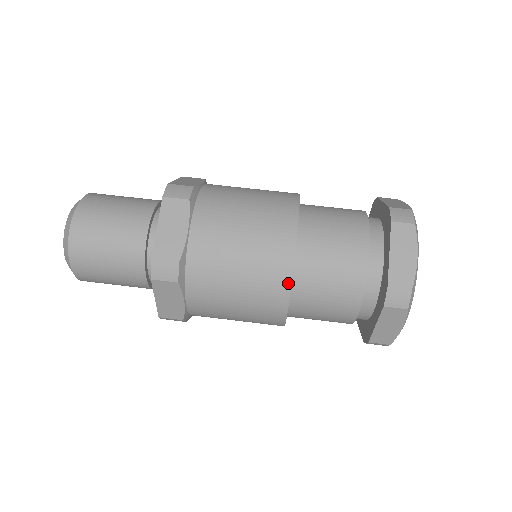
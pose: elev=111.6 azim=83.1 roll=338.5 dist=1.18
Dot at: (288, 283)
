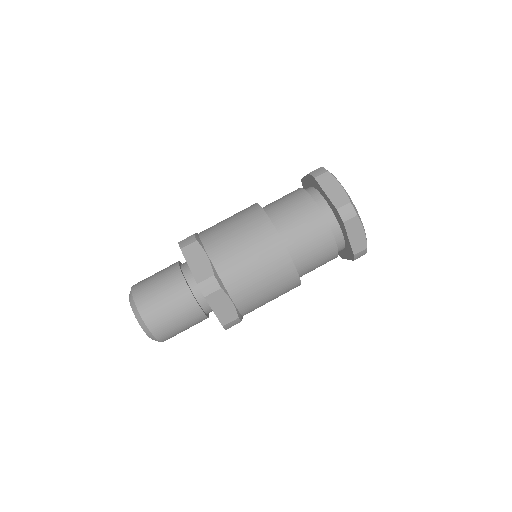
Dot at: (283, 247)
